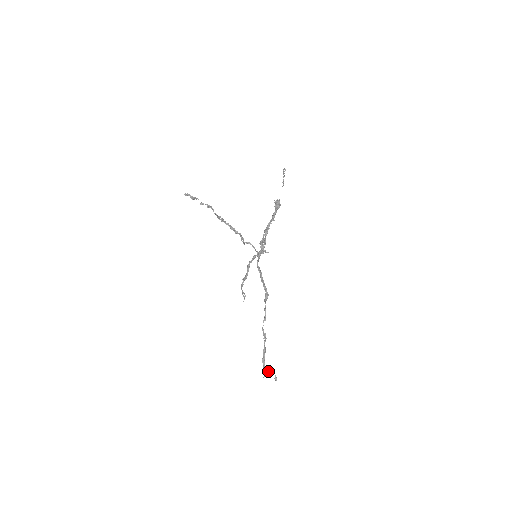
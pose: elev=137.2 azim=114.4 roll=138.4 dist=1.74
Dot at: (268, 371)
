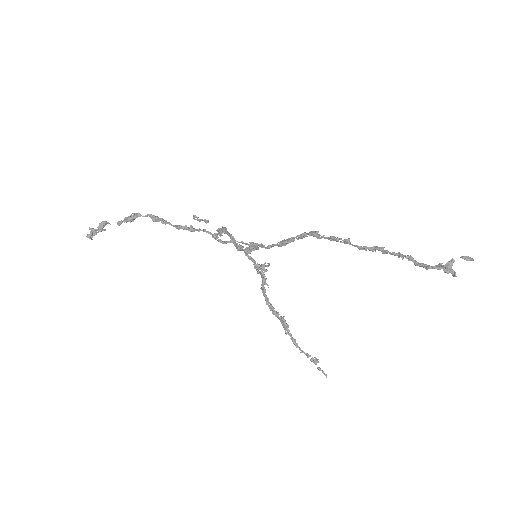
Dot at: (446, 266)
